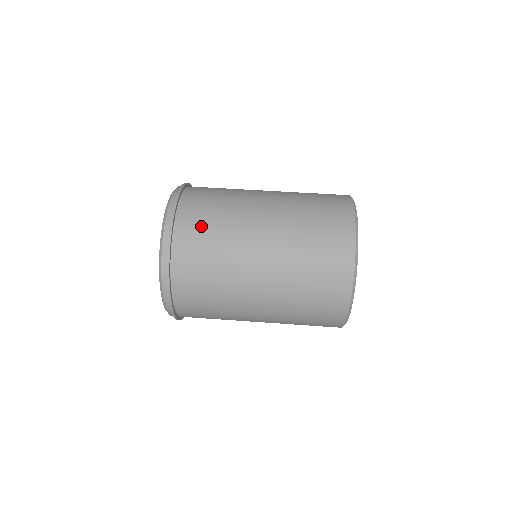
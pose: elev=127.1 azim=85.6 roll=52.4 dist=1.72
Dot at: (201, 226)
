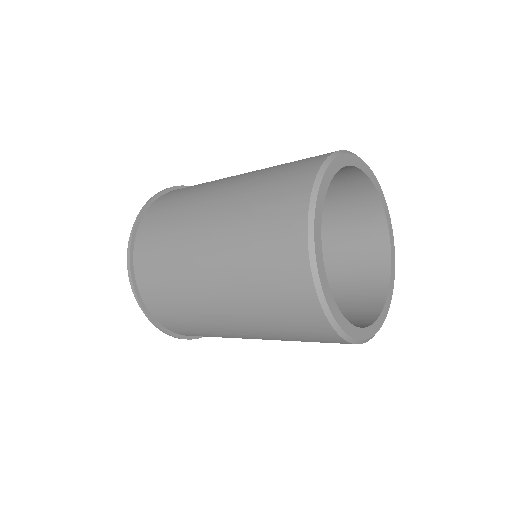
Dot at: occluded
